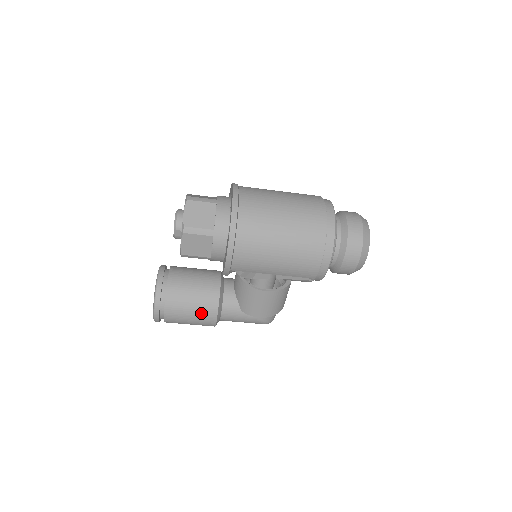
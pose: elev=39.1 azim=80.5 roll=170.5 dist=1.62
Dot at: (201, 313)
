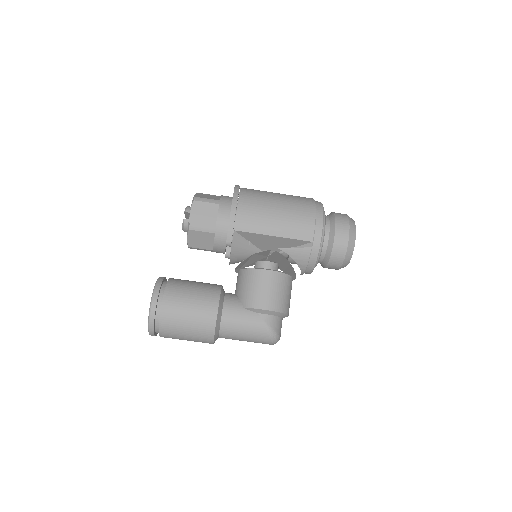
Dot at: (201, 302)
